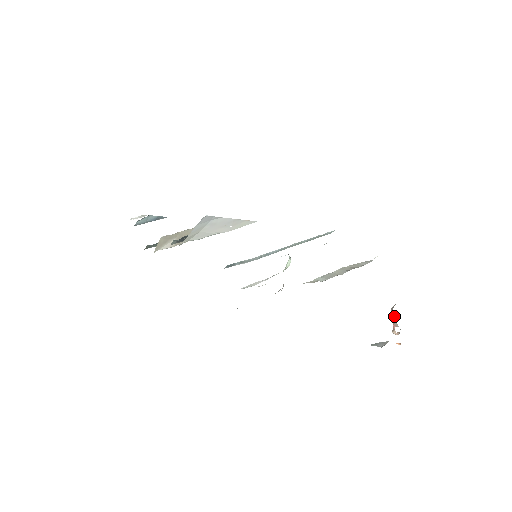
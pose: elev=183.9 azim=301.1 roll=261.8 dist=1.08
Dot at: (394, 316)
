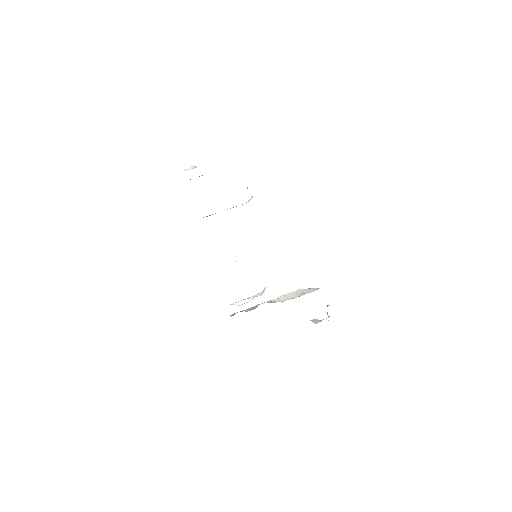
Dot at: occluded
